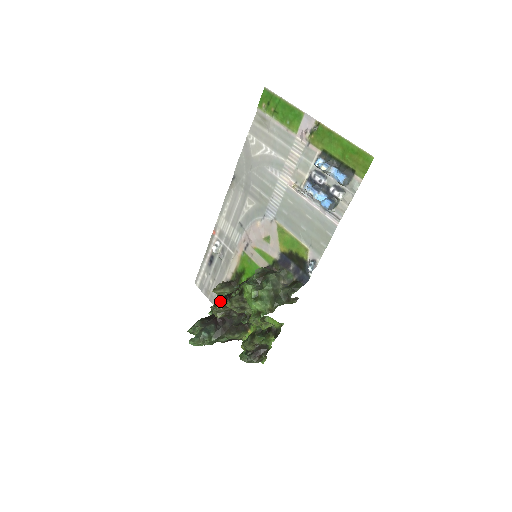
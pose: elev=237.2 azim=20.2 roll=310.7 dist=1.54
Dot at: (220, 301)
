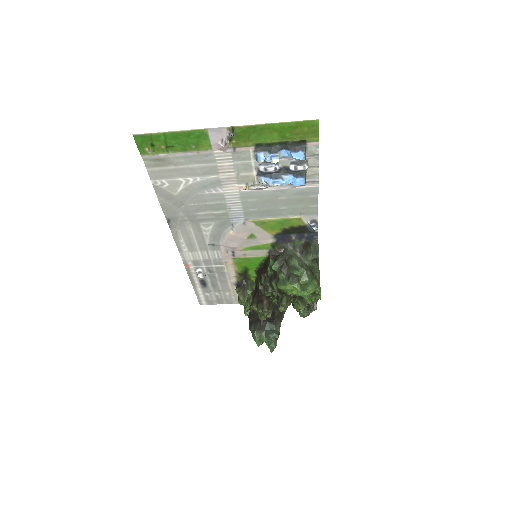
Dot at: (263, 309)
